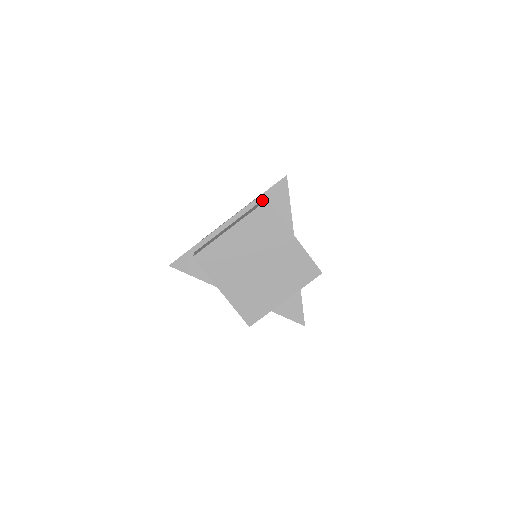
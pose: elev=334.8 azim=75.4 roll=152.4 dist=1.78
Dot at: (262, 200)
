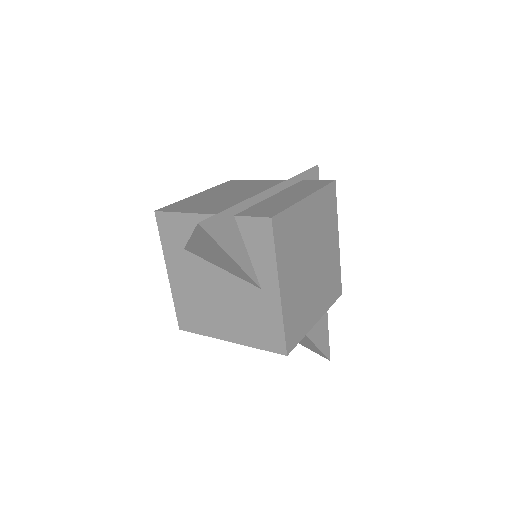
Dot at: (304, 180)
